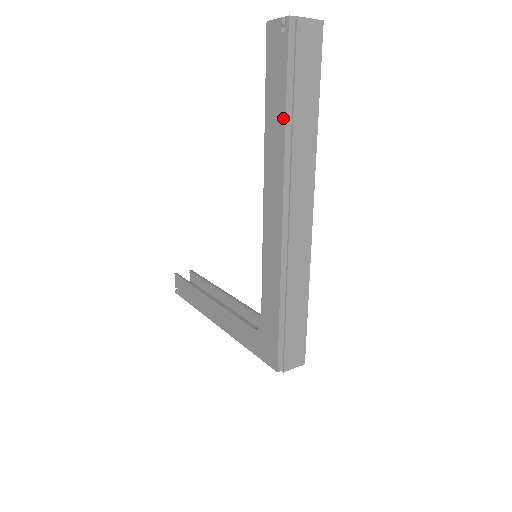
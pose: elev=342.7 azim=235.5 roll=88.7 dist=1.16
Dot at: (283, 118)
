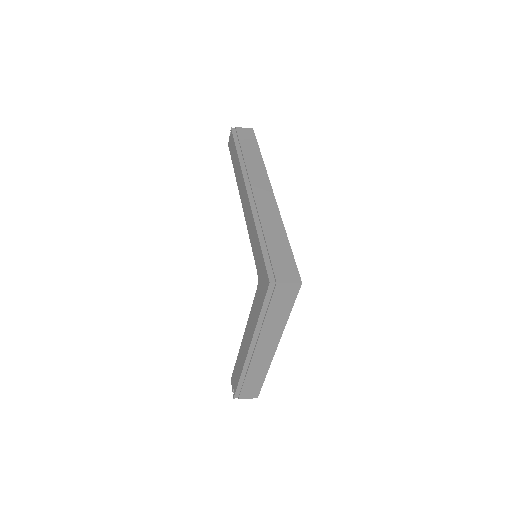
Dot at: (237, 156)
